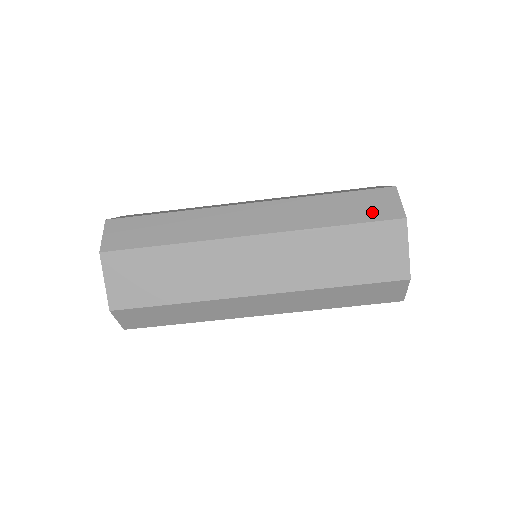
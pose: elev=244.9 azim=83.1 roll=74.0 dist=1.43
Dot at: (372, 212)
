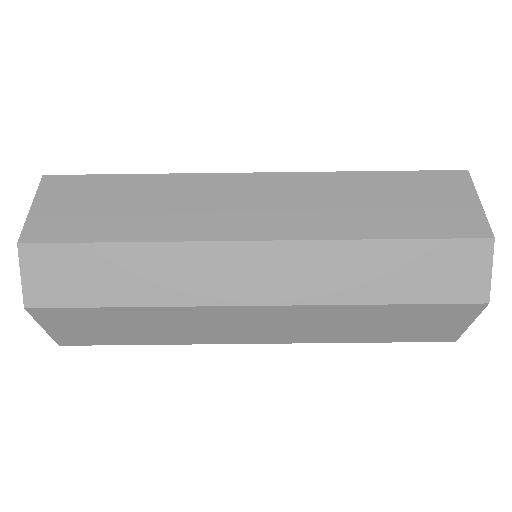
Dot at: occluded
